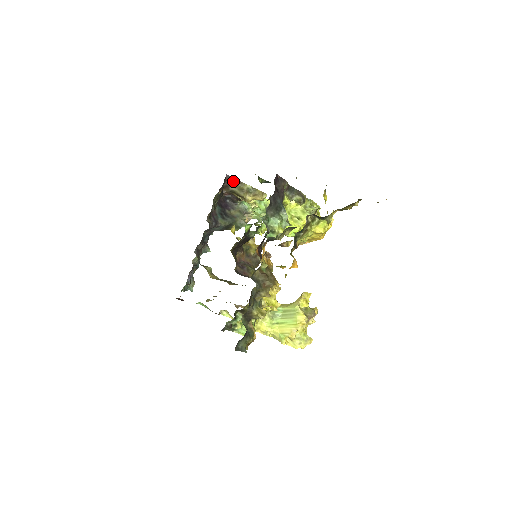
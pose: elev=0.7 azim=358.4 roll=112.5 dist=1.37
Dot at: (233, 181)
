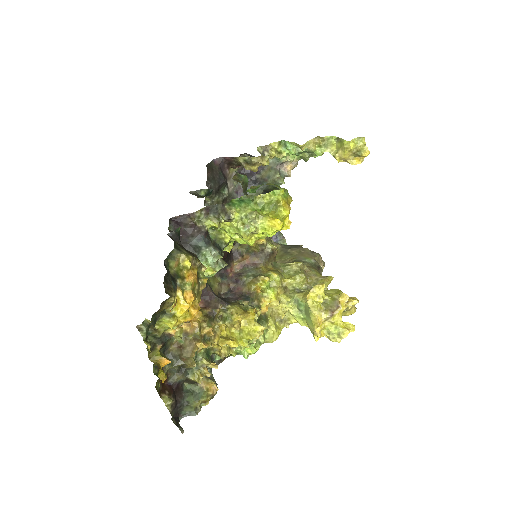
Dot at: (228, 159)
